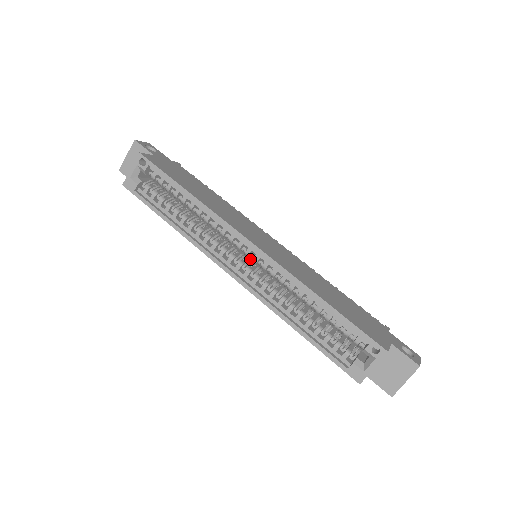
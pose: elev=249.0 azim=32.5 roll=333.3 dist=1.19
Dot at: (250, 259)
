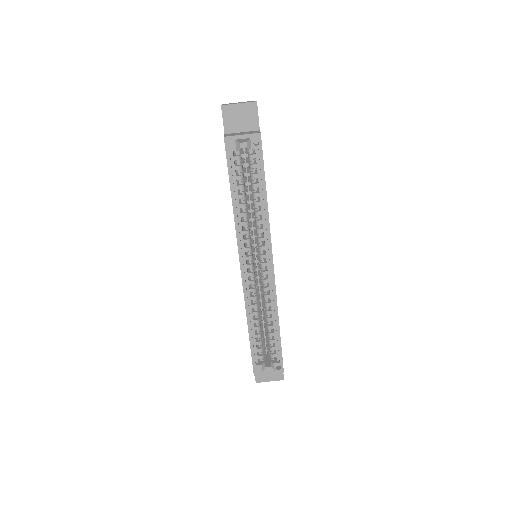
Dot at: occluded
